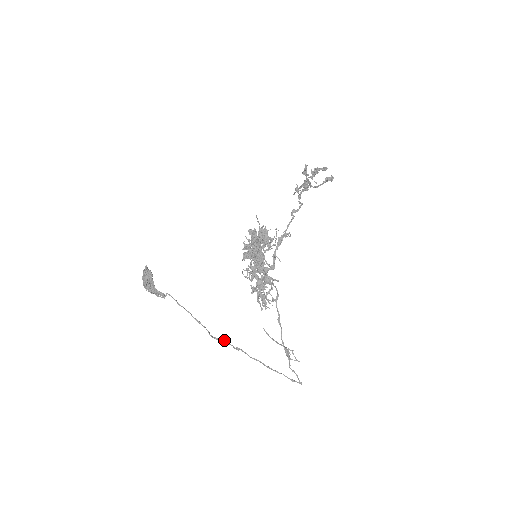
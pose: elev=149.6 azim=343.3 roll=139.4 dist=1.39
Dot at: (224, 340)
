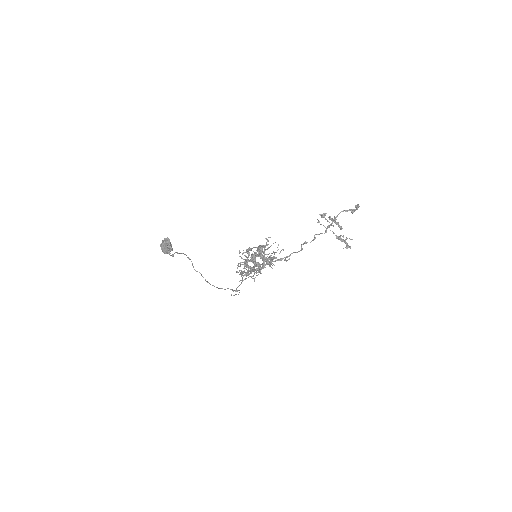
Dot at: (201, 275)
